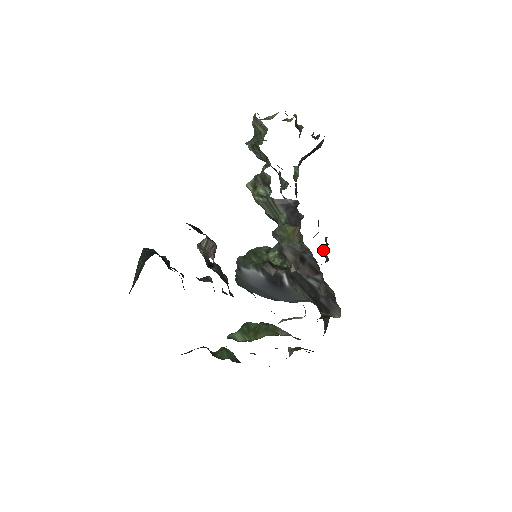
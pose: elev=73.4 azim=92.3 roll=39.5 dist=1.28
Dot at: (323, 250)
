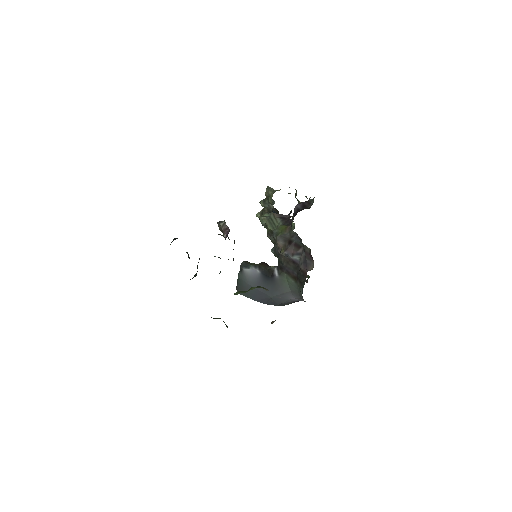
Dot at: (307, 277)
